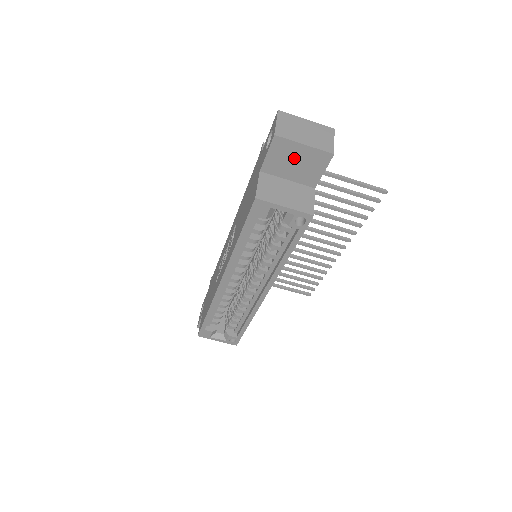
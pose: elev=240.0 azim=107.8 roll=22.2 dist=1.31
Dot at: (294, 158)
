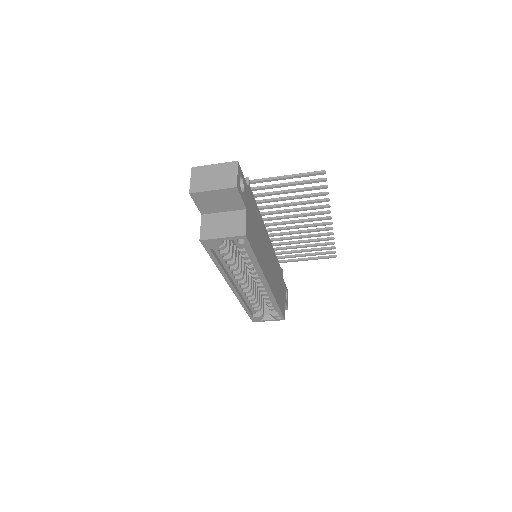
Dot at: (214, 199)
